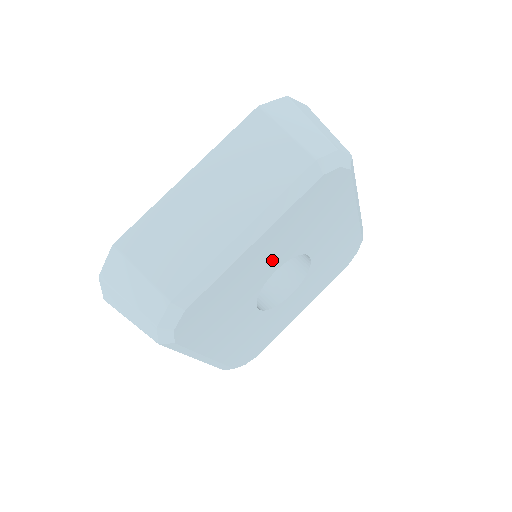
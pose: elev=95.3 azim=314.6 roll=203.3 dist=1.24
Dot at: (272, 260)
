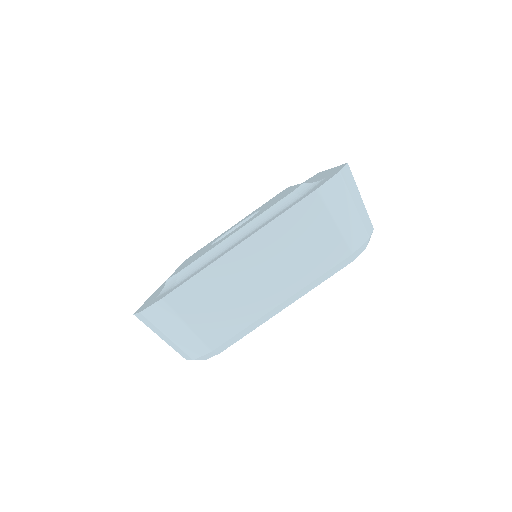
Dot at: occluded
